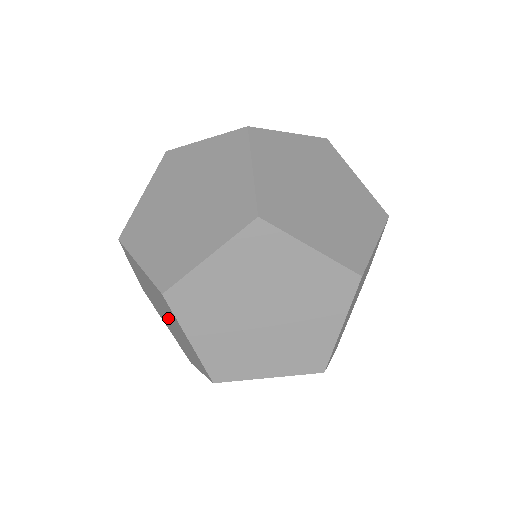
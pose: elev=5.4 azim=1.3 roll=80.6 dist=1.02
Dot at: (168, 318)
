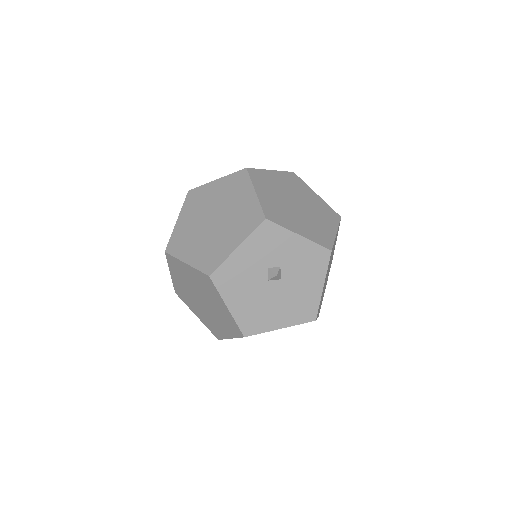
Dot at: (199, 295)
